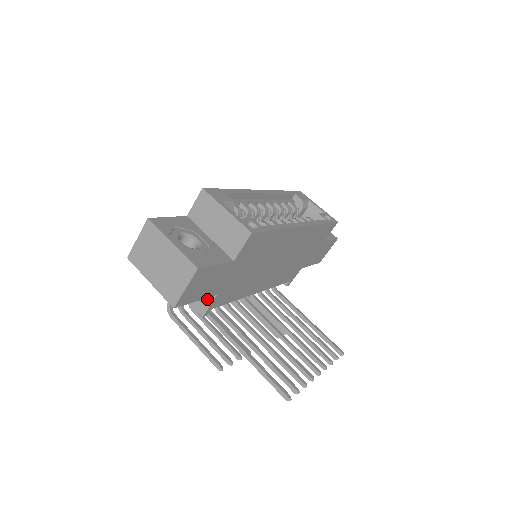
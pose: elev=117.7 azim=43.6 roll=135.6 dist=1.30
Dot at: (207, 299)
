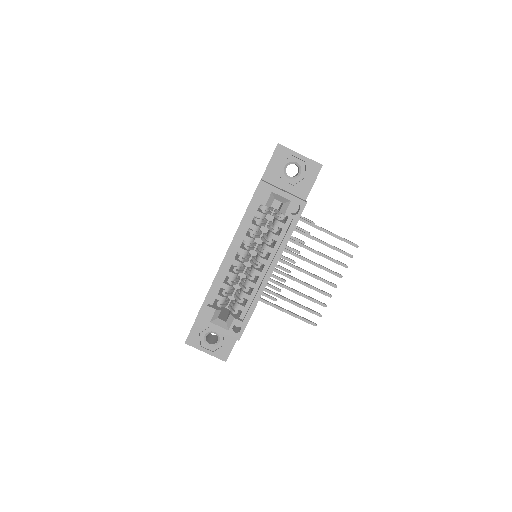
Dot at: occluded
